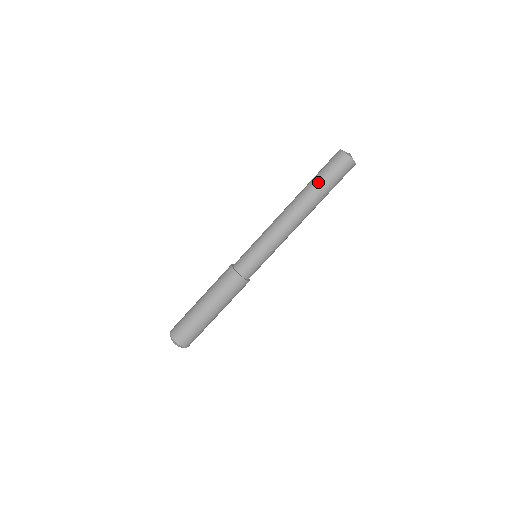
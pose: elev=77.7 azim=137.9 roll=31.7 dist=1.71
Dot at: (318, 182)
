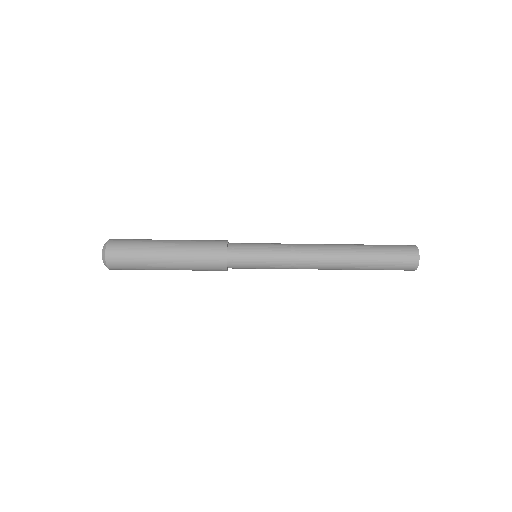
Dot at: (374, 253)
